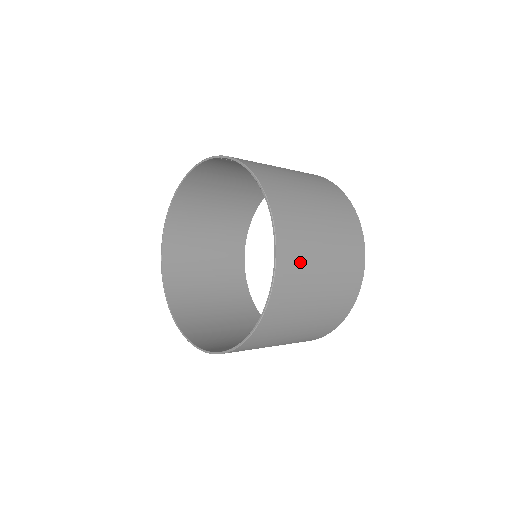
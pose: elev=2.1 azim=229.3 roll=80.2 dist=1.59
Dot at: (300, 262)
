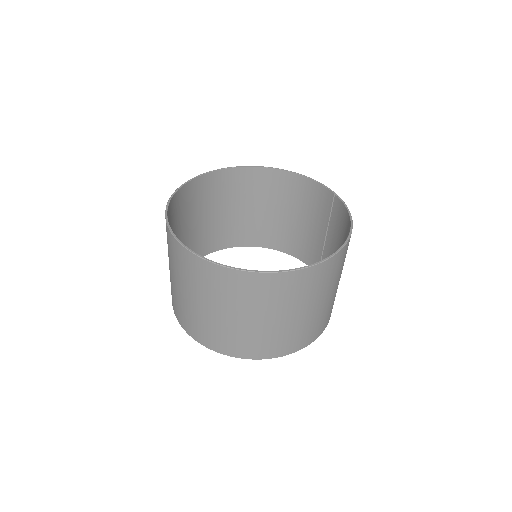
Dot at: (310, 288)
